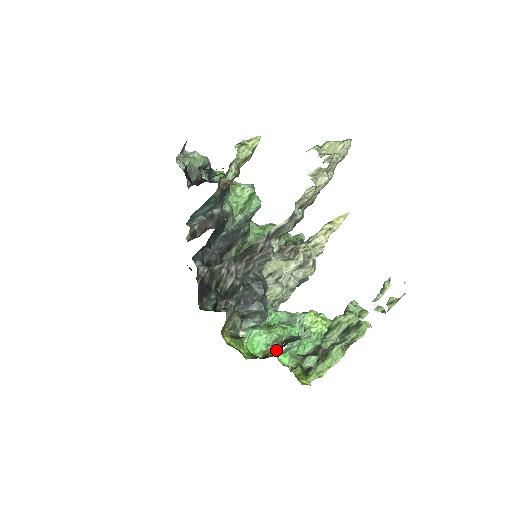
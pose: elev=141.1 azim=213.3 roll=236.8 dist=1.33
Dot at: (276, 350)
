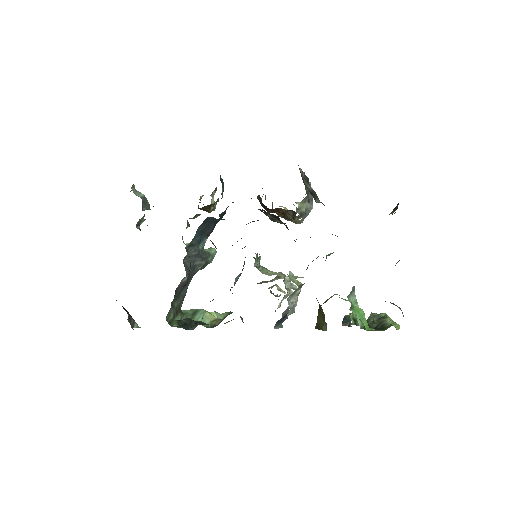
Dot at: occluded
